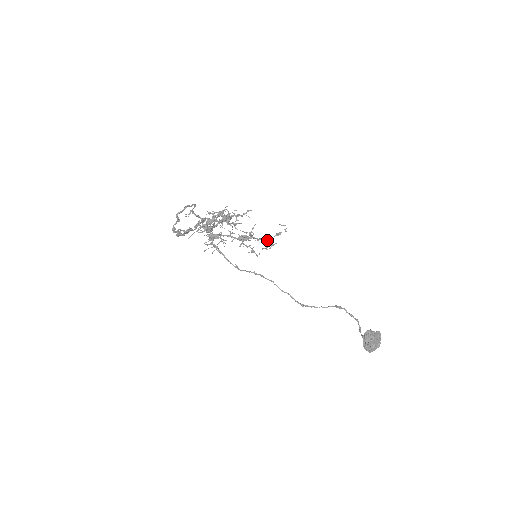
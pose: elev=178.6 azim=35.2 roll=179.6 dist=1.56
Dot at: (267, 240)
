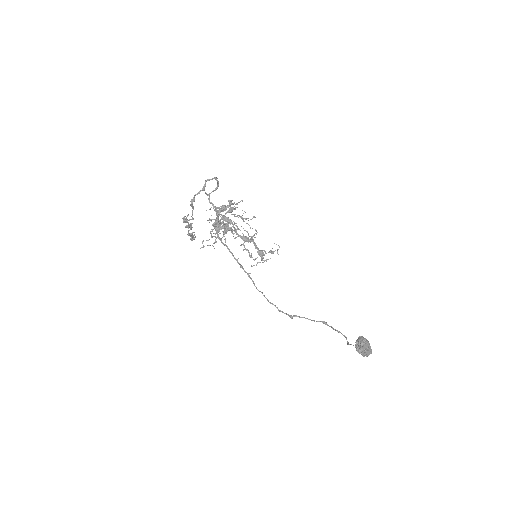
Dot at: (264, 250)
